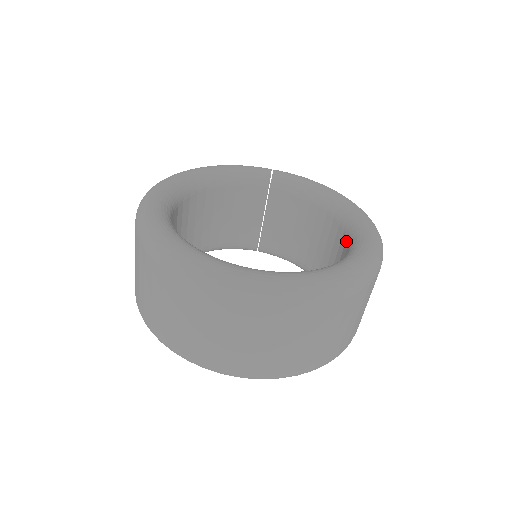
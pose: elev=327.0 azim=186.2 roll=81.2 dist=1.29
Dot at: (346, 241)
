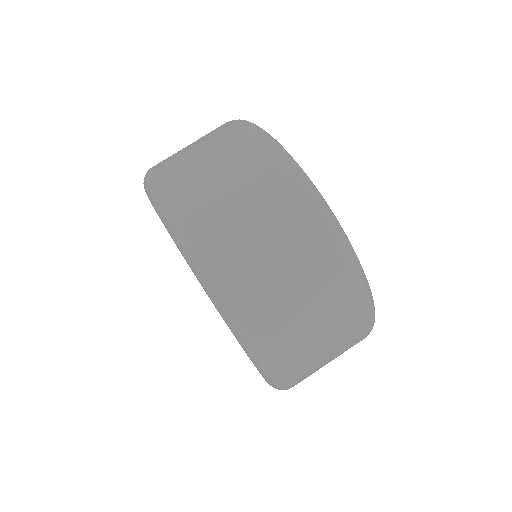
Dot at: occluded
